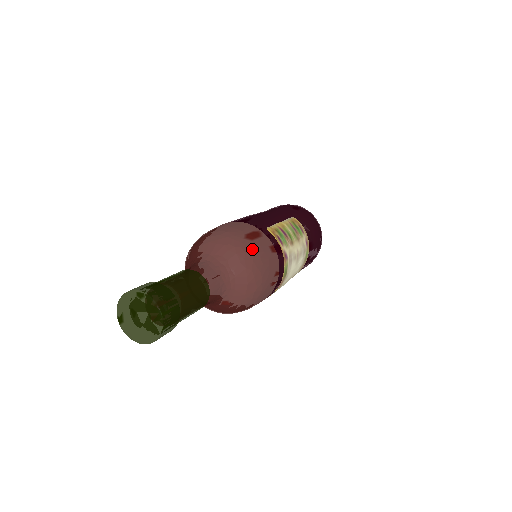
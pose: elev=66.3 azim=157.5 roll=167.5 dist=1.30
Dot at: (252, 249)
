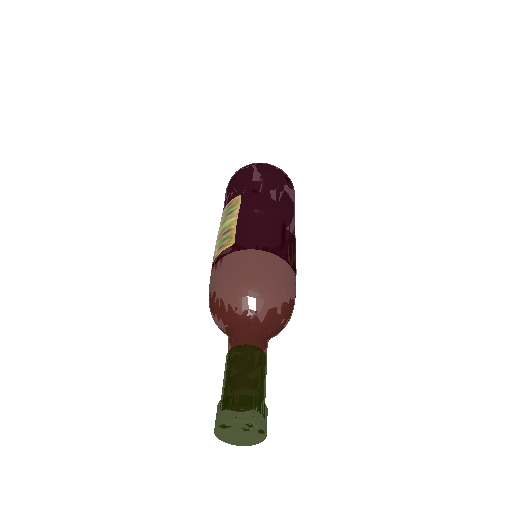
Dot at: (290, 318)
